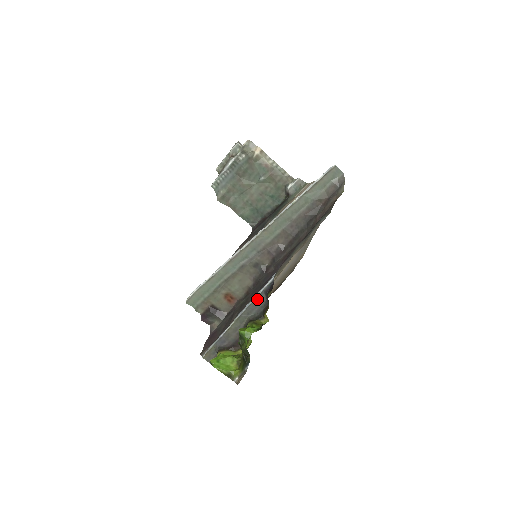
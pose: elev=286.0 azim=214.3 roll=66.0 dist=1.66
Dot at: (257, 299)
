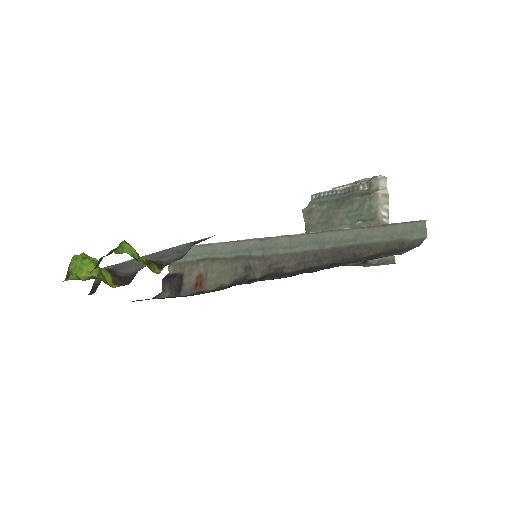
Dot at: (182, 247)
